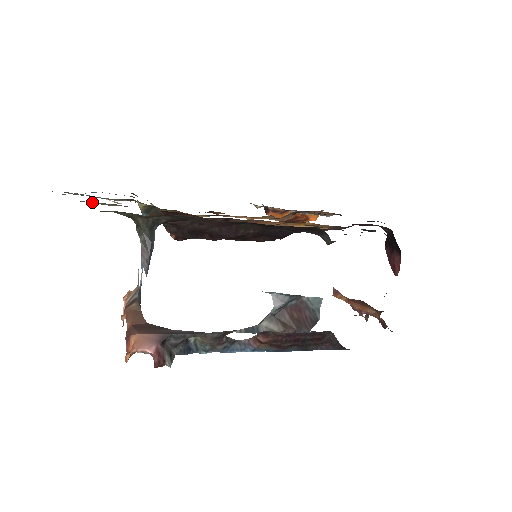
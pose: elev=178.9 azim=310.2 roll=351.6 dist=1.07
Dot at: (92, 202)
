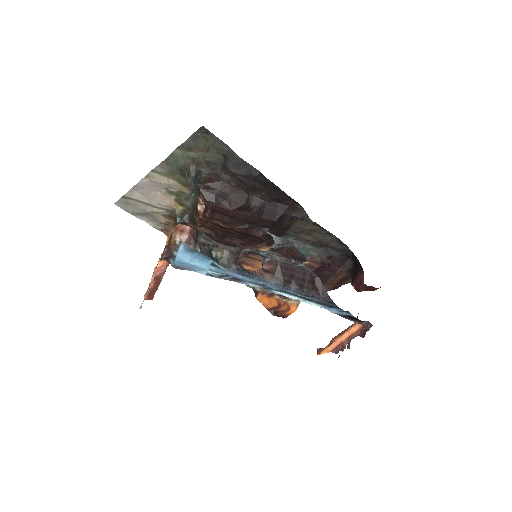
Dot at: (157, 174)
